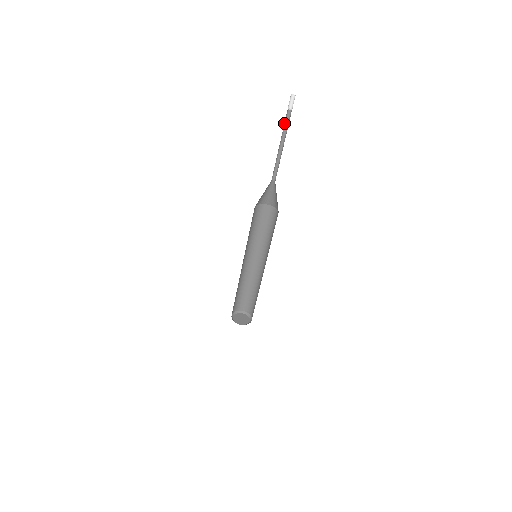
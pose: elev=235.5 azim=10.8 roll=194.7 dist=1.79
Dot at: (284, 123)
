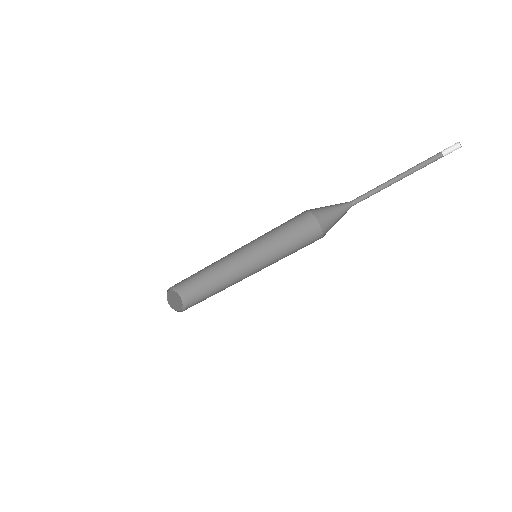
Dot at: (423, 162)
